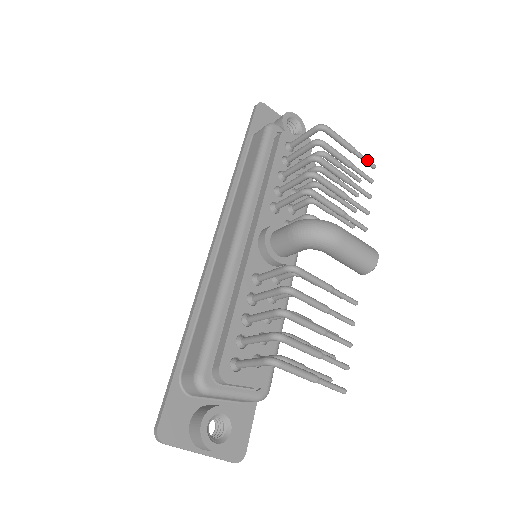
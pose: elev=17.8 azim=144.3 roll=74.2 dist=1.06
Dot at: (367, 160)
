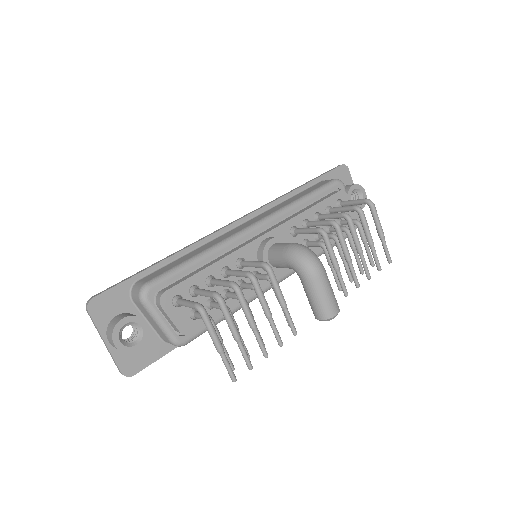
Dot at: (388, 252)
